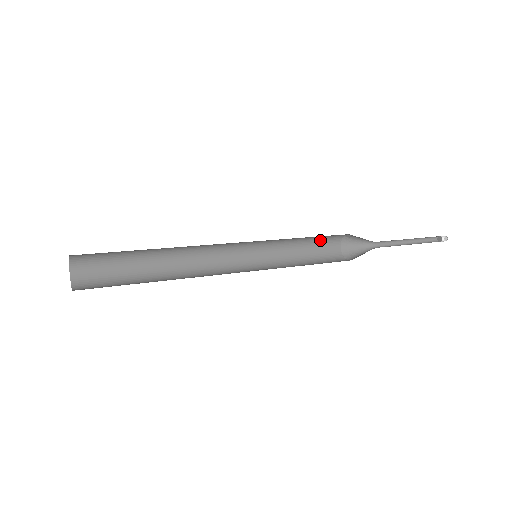
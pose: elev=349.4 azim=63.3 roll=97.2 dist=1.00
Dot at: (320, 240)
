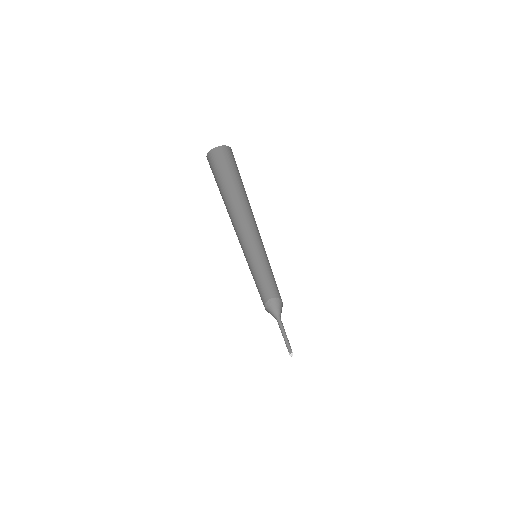
Dot at: (261, 291)
